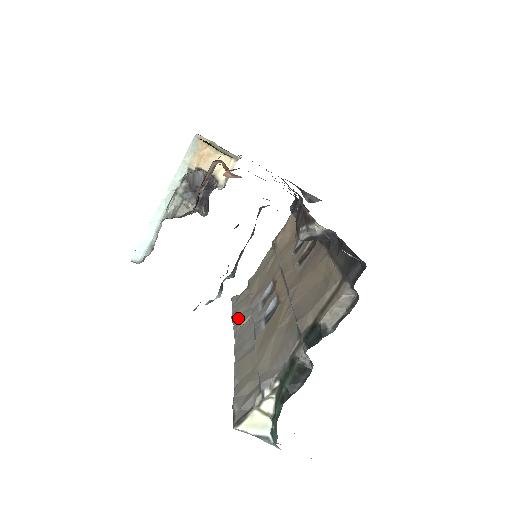
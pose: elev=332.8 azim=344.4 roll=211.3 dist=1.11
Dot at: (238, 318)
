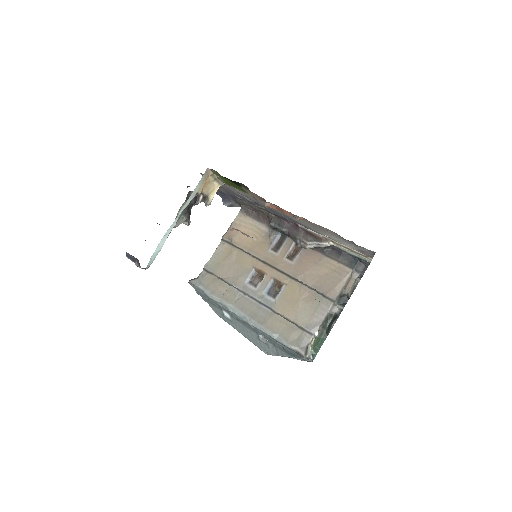
Dot at: (224, 297)
